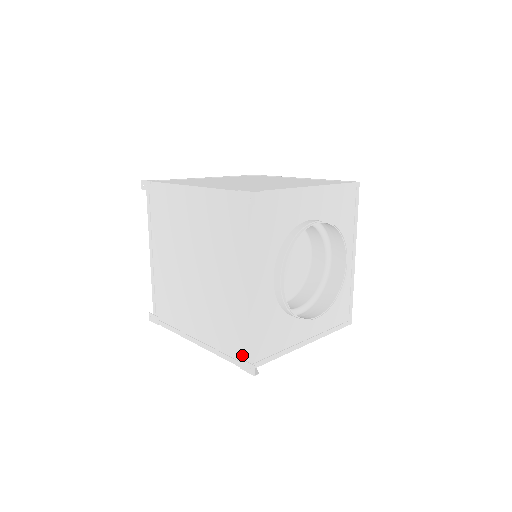
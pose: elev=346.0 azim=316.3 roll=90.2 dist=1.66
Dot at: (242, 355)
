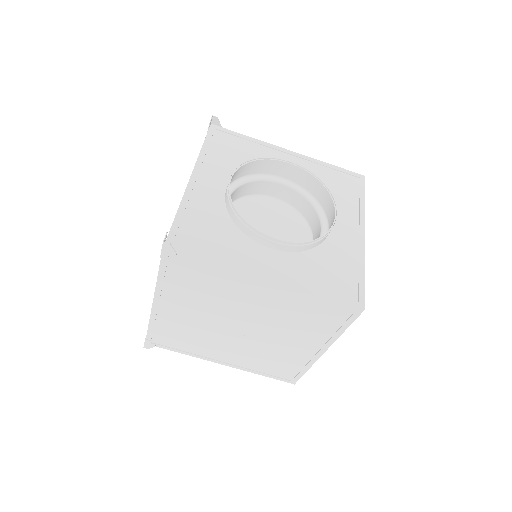
Dot at: occluded
